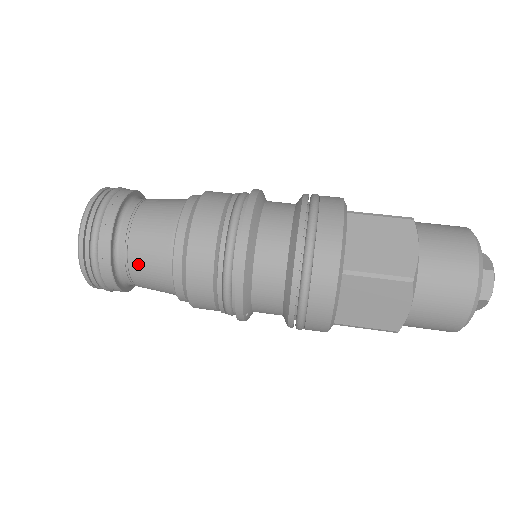
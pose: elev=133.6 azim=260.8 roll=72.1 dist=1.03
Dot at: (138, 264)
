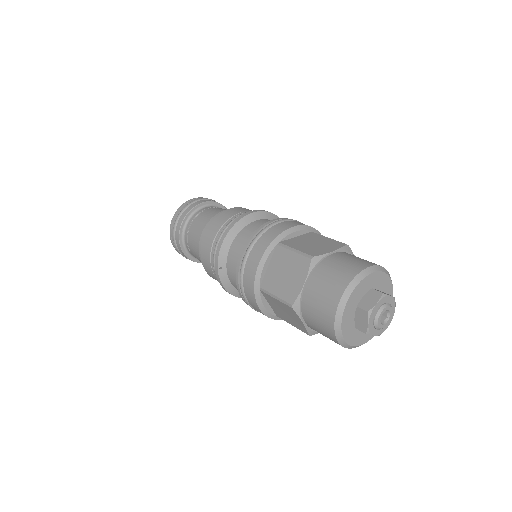
Dot at: (195, 225)
